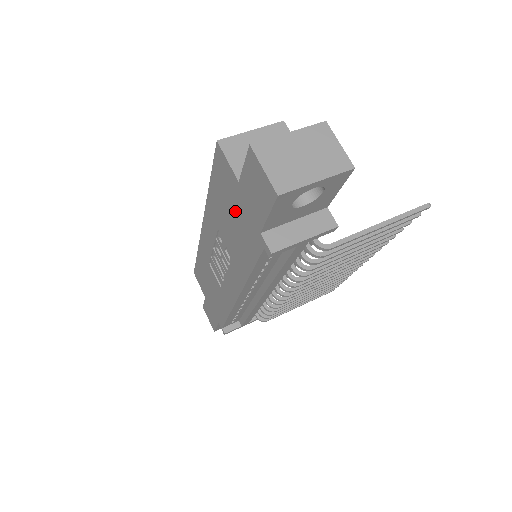
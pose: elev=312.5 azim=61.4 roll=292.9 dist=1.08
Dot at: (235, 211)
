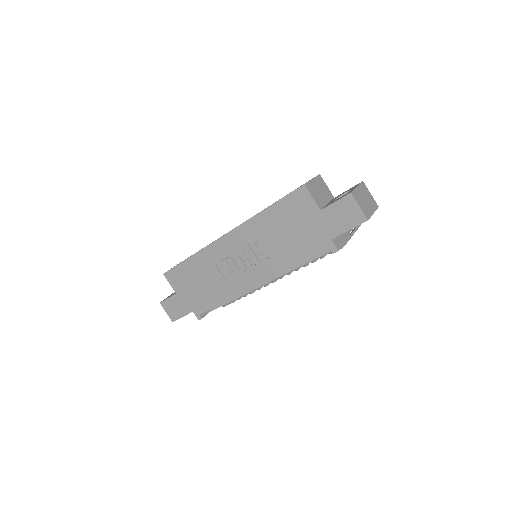
Dot at: (301, 226)
